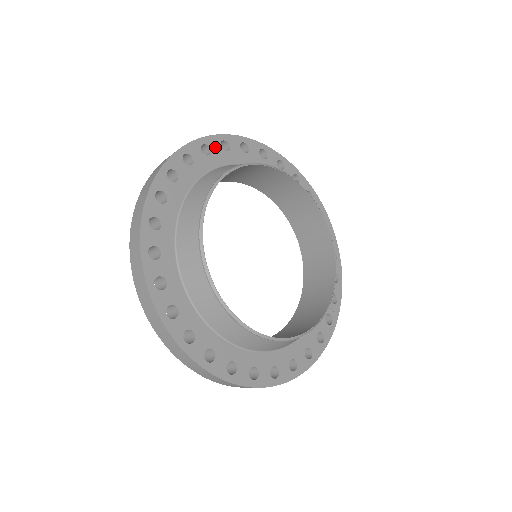
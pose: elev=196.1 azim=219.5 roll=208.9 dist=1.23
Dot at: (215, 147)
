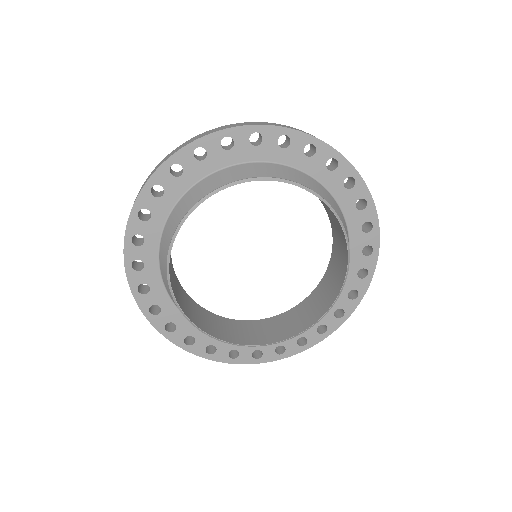
Dot at: (213, 148)
